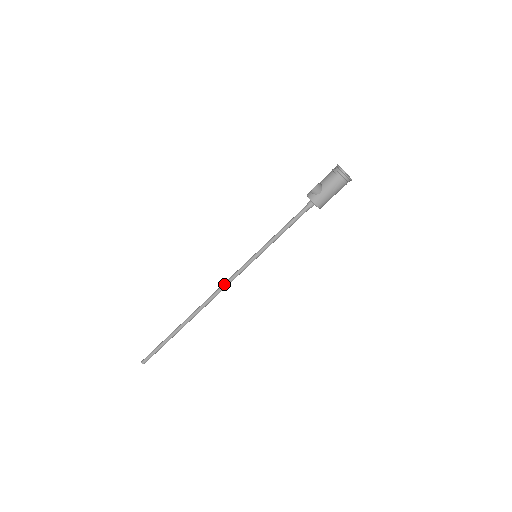
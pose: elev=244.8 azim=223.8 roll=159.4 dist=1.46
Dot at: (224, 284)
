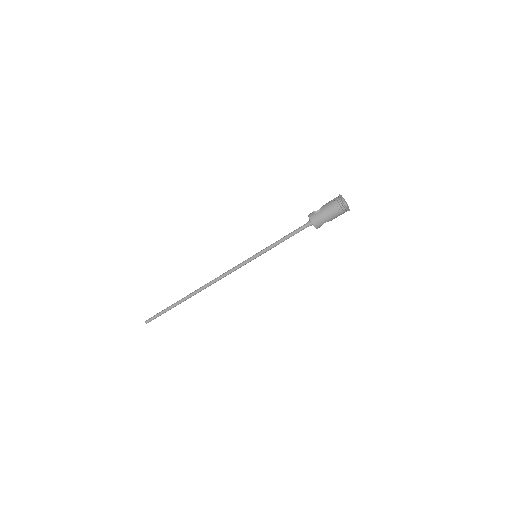
Dot at: (225, 272)
